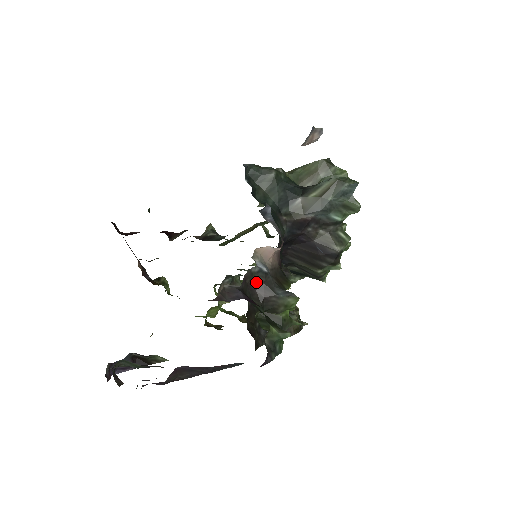
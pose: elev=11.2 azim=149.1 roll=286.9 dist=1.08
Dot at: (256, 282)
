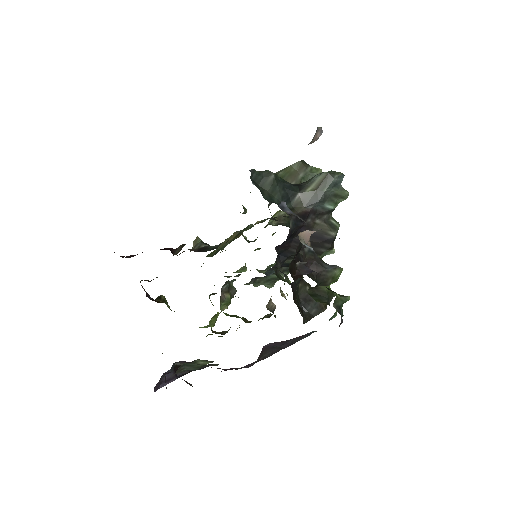
Dot at: (308, 261)
